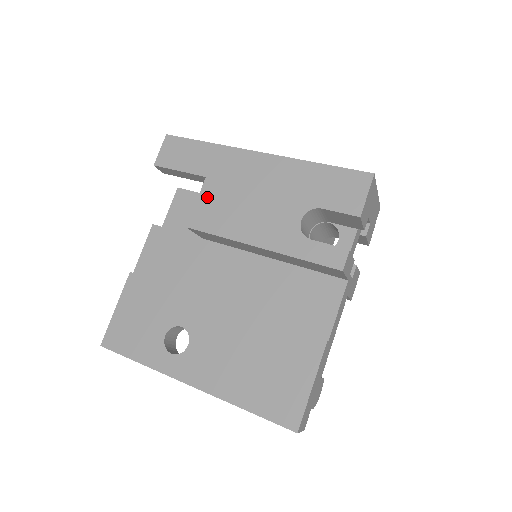
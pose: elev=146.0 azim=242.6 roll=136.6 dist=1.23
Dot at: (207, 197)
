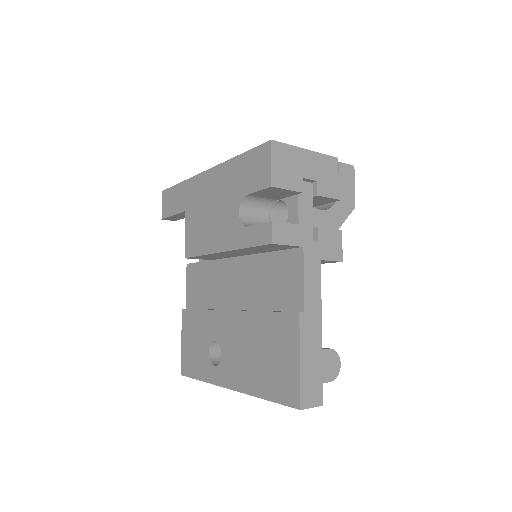
Dot at: (189, 227)
